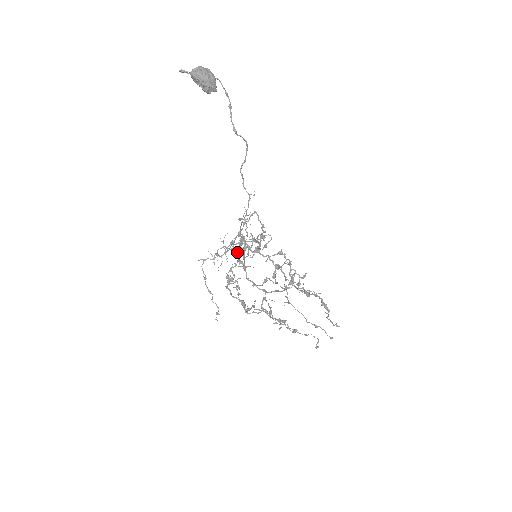
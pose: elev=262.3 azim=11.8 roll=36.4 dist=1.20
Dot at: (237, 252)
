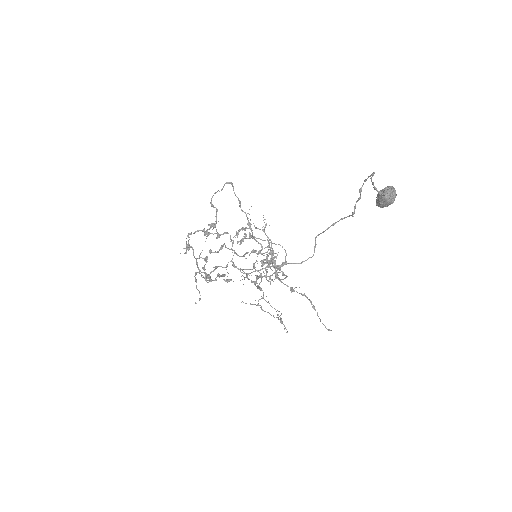
Dot at: (219, 235)
